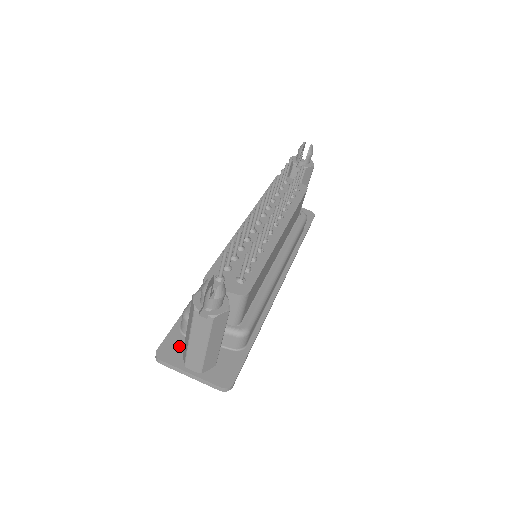
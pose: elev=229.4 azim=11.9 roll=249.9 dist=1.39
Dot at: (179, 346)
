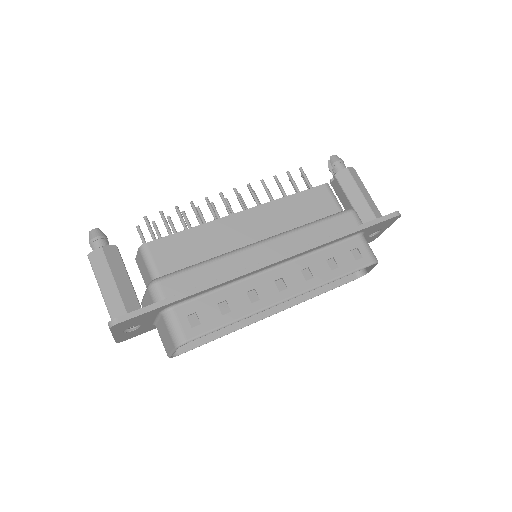
Dot at: occluded
